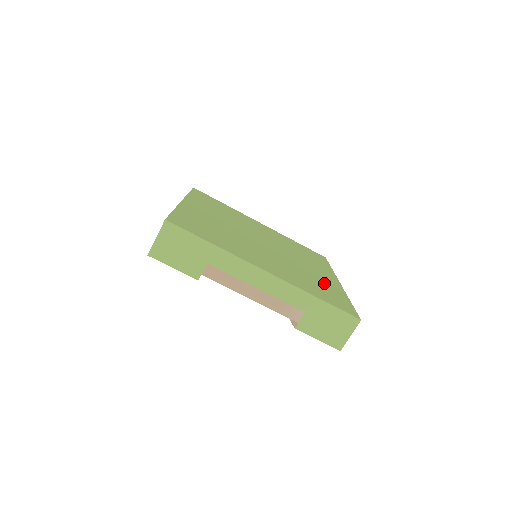
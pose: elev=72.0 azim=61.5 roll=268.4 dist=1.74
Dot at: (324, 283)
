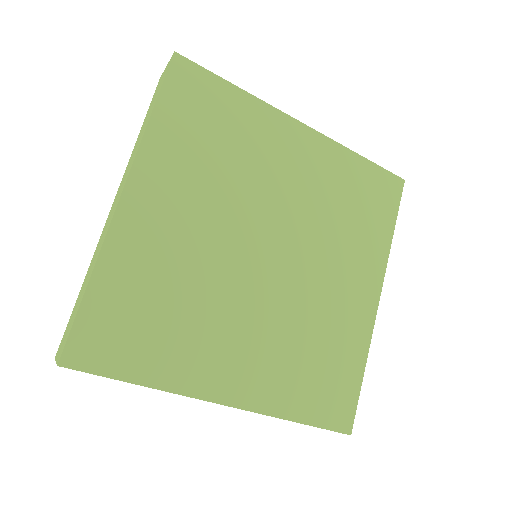
Dot at: (339, 338)
